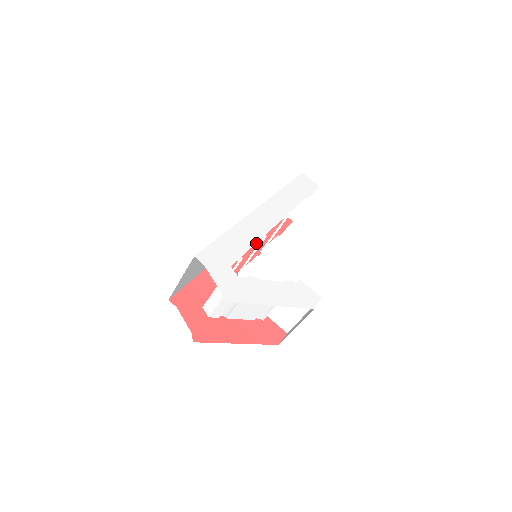
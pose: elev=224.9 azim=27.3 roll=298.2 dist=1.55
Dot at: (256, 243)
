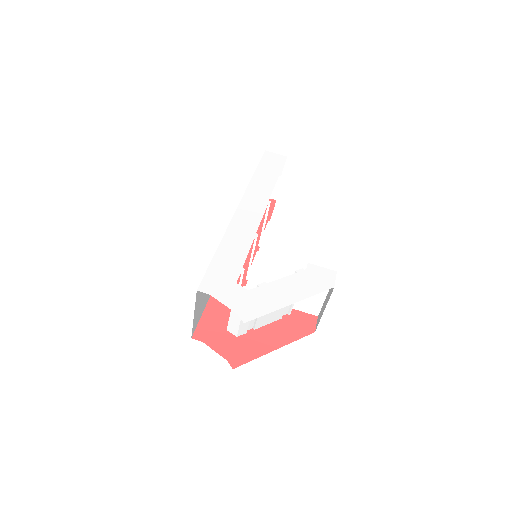
Dot at: occluded
